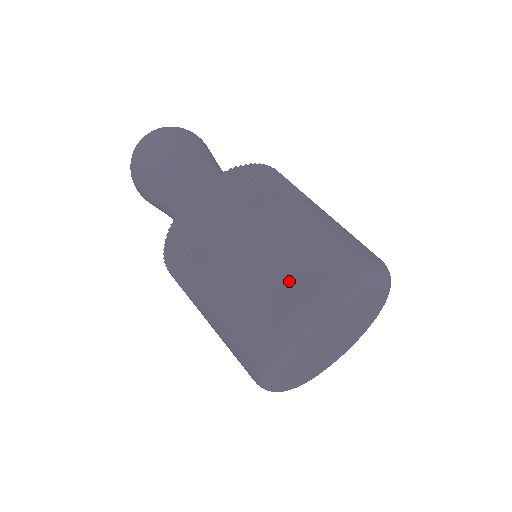
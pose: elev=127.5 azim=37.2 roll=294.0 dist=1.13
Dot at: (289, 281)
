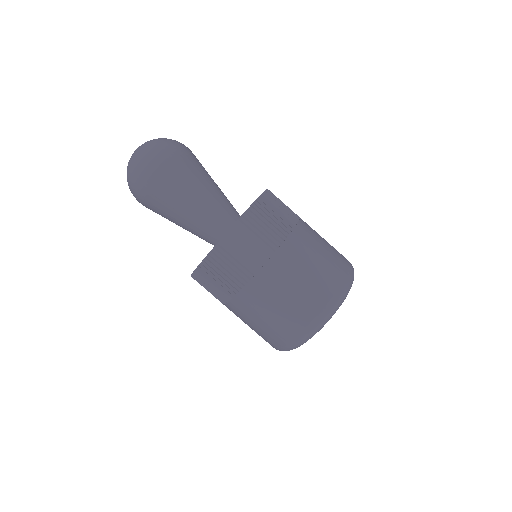
Dot at: (282, 328)
